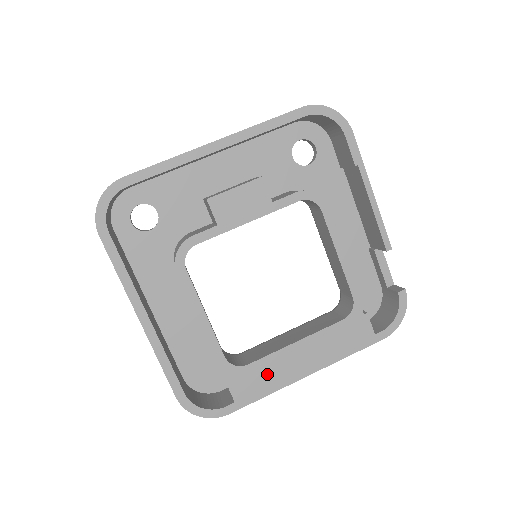
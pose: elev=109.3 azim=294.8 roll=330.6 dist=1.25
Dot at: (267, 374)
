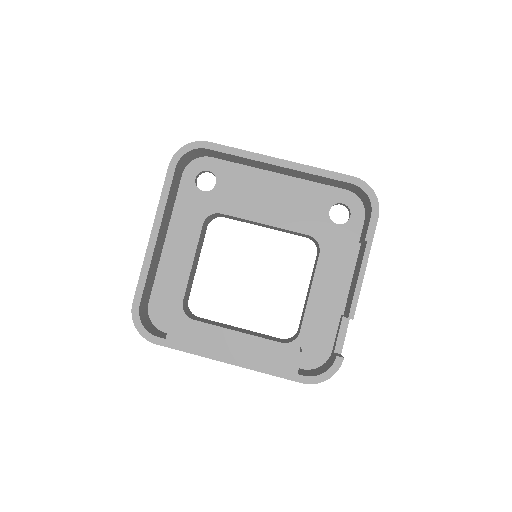
Dot at: (201, 337)
